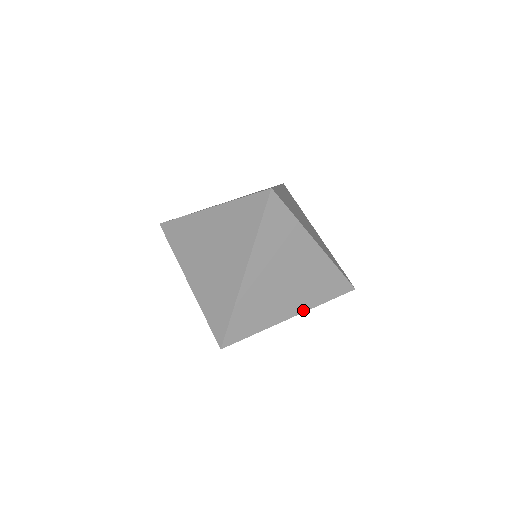
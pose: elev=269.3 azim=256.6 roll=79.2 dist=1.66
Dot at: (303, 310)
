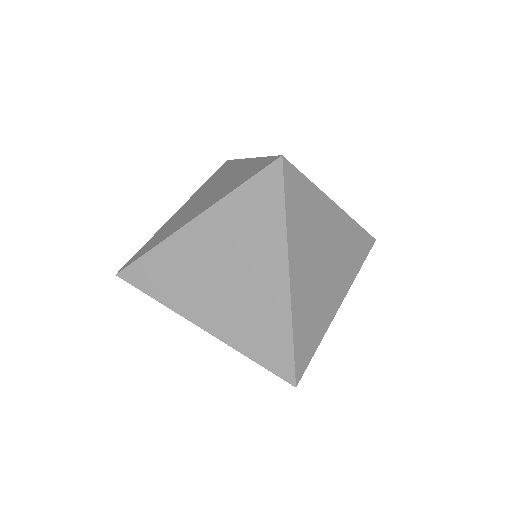
Dot at: occluded
